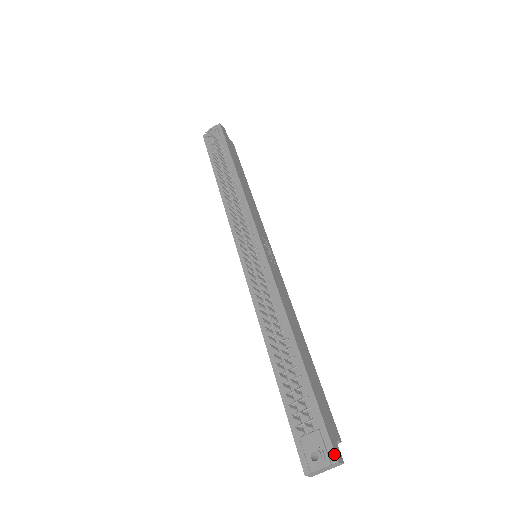
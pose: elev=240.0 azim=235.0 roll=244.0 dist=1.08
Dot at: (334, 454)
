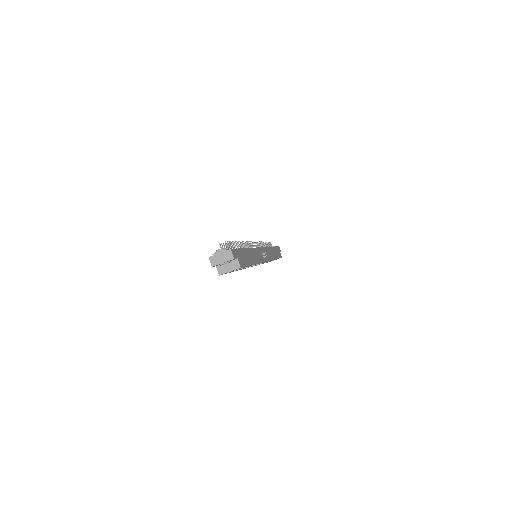
Dot at: (231, 249)
